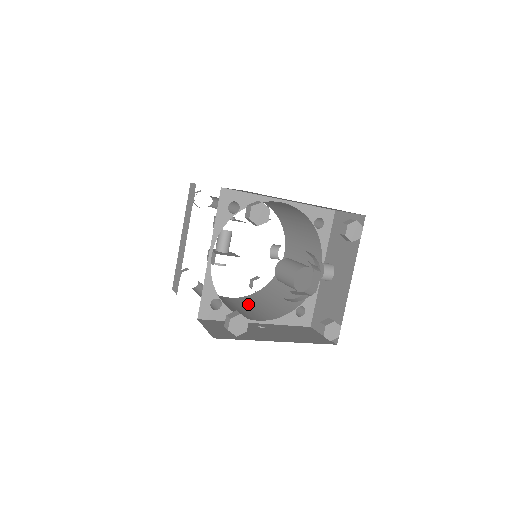
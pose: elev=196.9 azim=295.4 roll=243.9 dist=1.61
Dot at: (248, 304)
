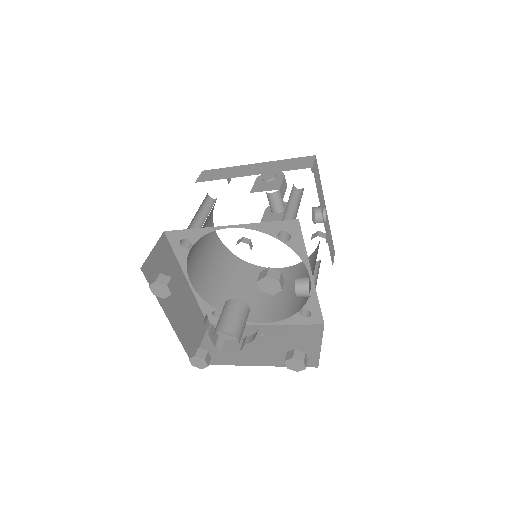
Dot at: (284, 284)
